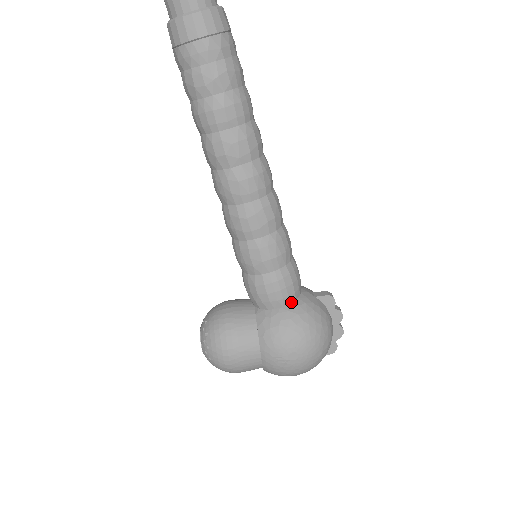
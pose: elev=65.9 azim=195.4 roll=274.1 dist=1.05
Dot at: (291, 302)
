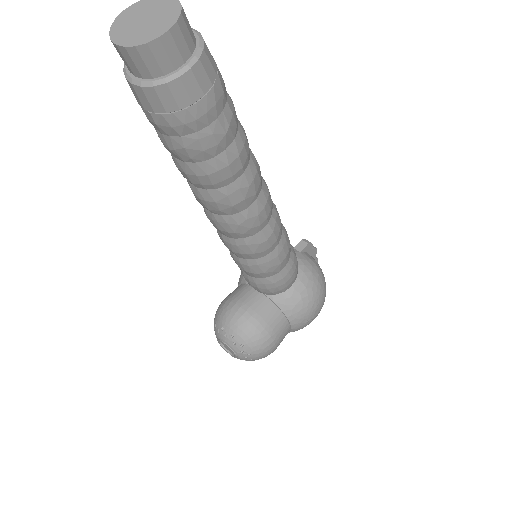
Dot at: (297, 273)
